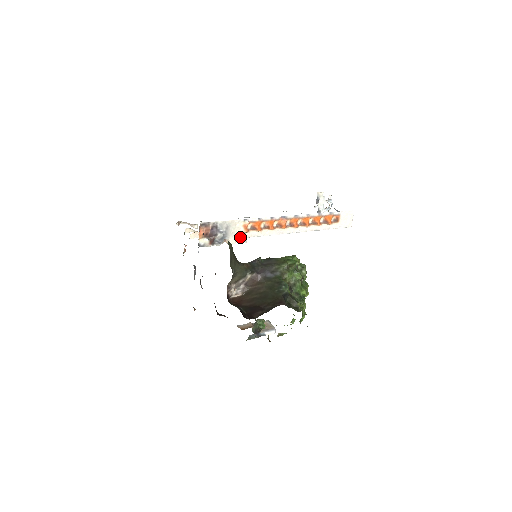
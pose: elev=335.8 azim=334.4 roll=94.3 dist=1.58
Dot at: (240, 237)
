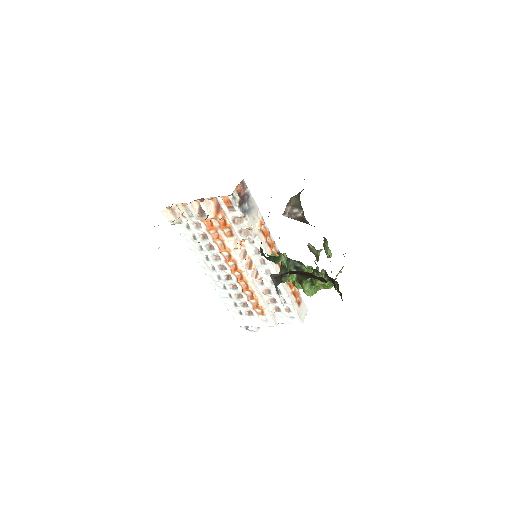
Dot at: (253, 228)
